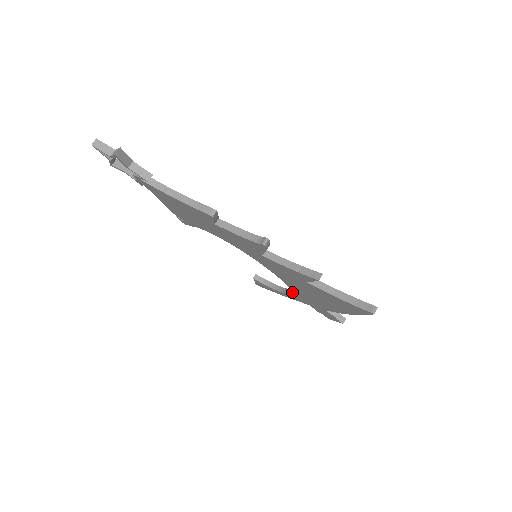
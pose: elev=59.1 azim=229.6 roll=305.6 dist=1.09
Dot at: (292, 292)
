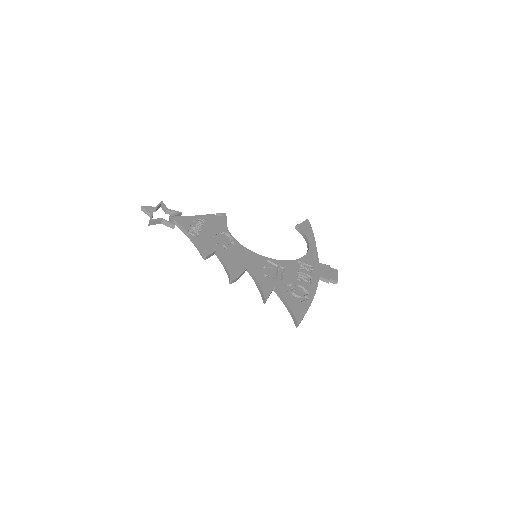
Dot at: occluded
